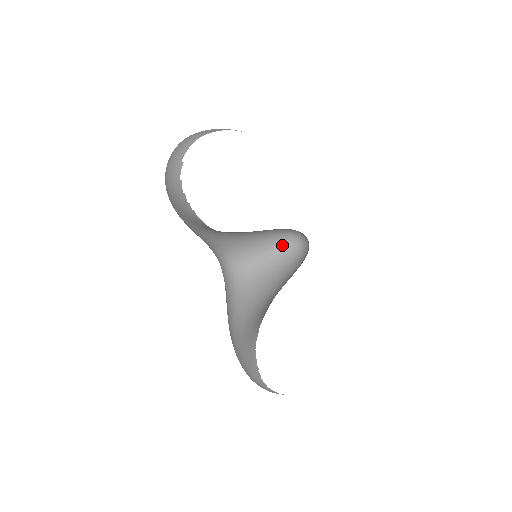
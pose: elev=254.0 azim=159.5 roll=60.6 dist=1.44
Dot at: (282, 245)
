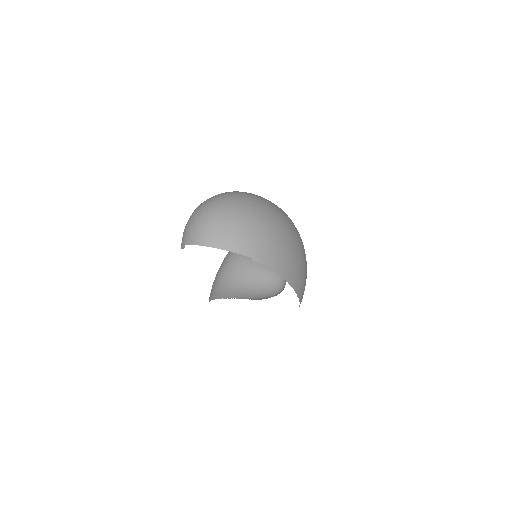
Dot at: occluded
